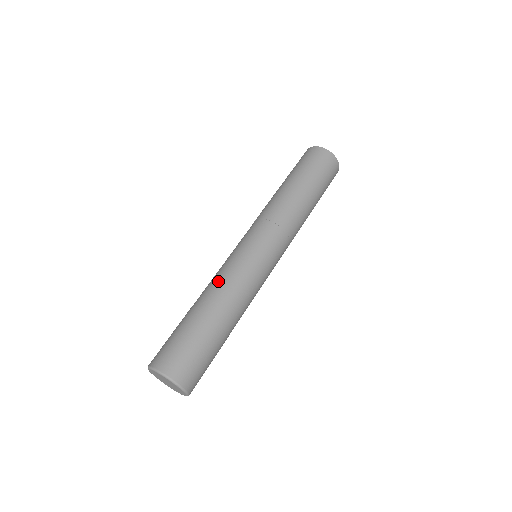
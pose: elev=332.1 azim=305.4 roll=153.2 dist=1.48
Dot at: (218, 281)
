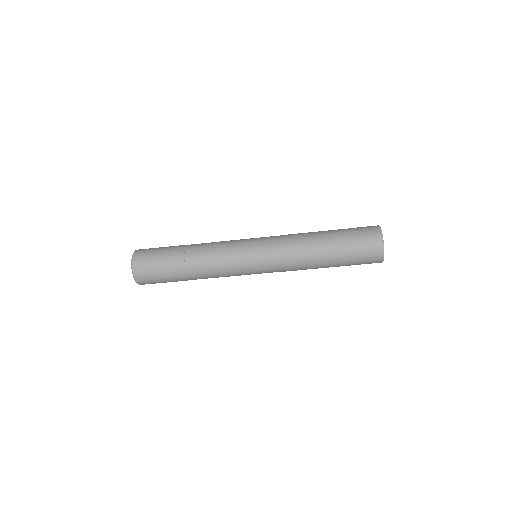
Dot at: (213, 242)
